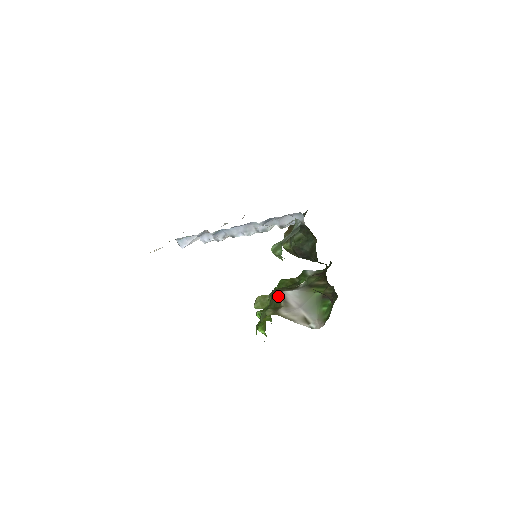
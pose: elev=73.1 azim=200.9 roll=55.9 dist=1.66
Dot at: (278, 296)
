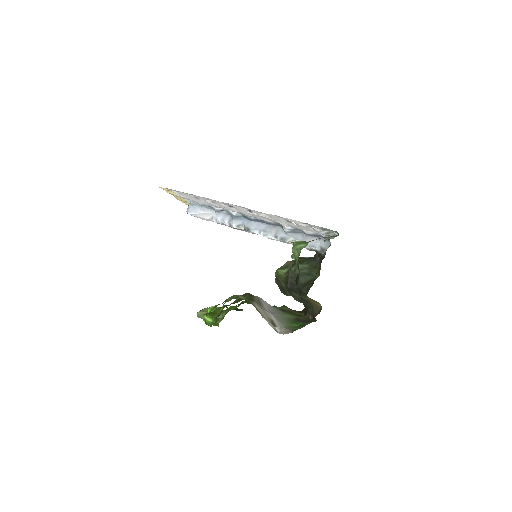
Dot at: (253, 296)
